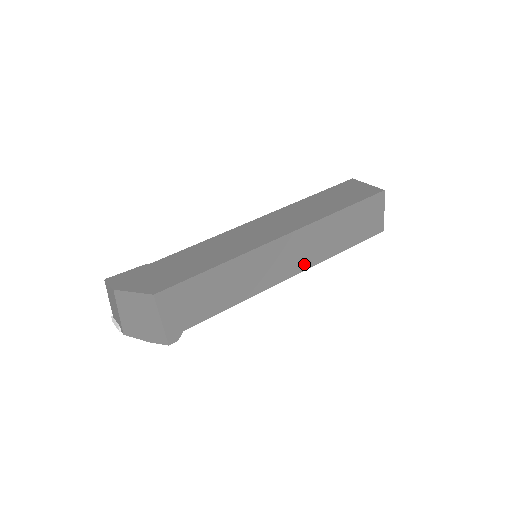
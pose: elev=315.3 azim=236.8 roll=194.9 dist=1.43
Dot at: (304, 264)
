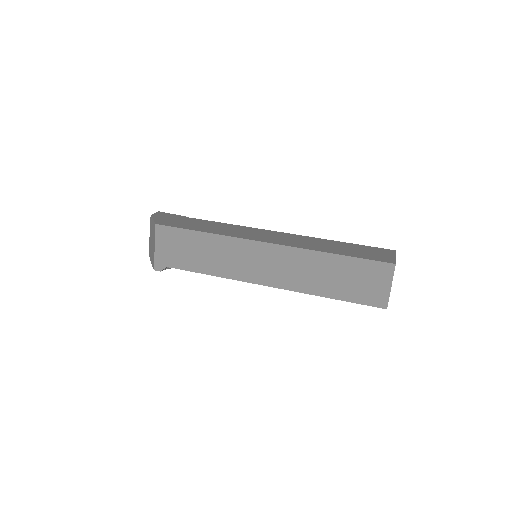
Dot at: (282, 282)
